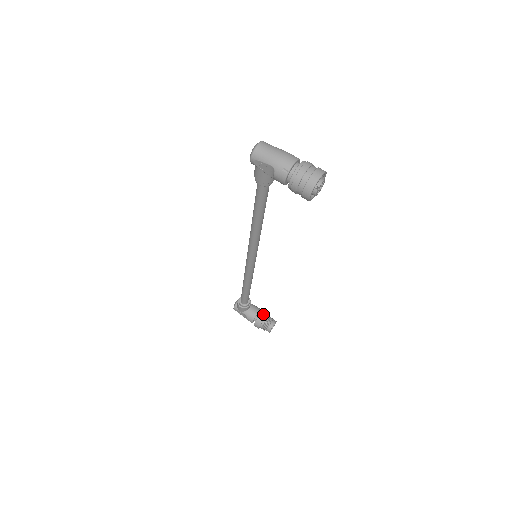
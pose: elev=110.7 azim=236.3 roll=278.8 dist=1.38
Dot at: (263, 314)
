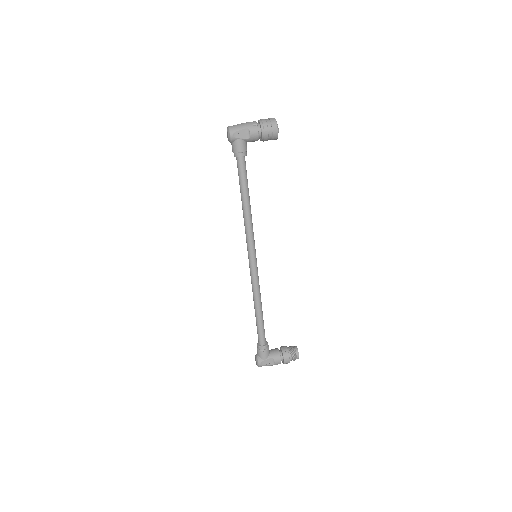
Dot at: (283, 347)
